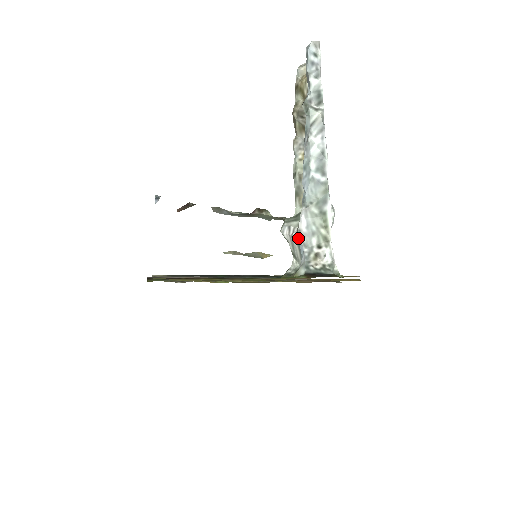
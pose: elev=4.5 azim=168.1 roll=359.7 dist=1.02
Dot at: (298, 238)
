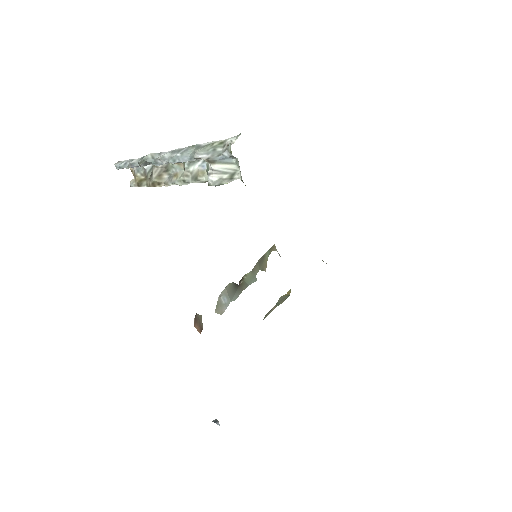
Dot at: (213, 161)
